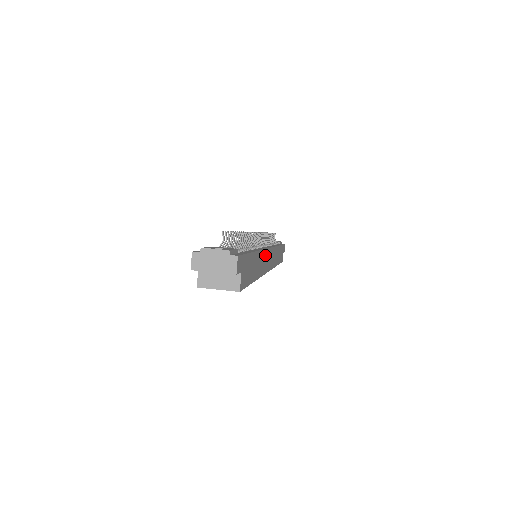
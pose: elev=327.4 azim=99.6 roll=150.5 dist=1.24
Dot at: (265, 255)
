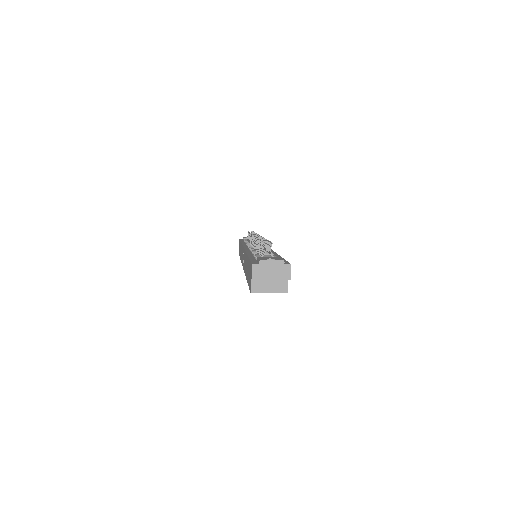
Dot at: occluded
